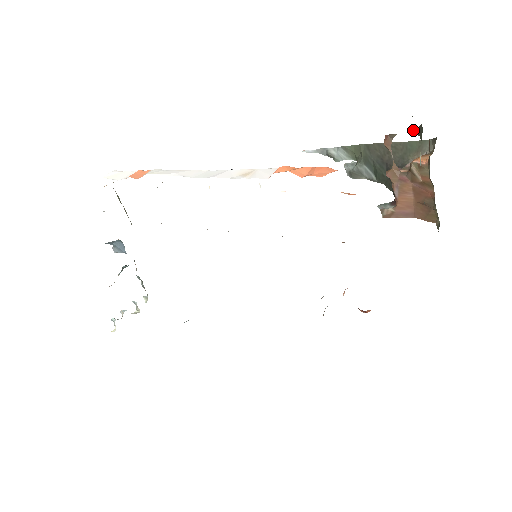
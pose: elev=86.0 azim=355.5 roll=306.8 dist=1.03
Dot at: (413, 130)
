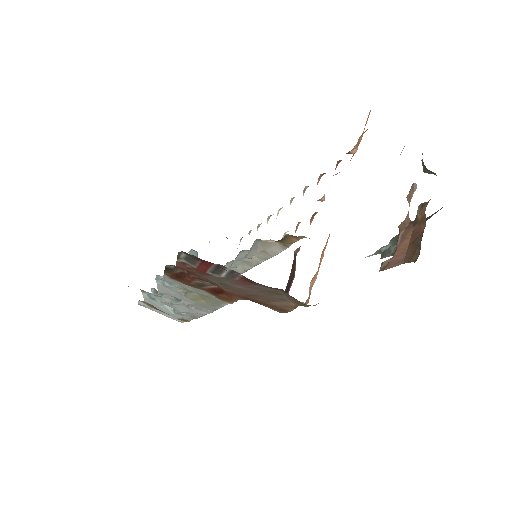
Dot at: (422, 163)
